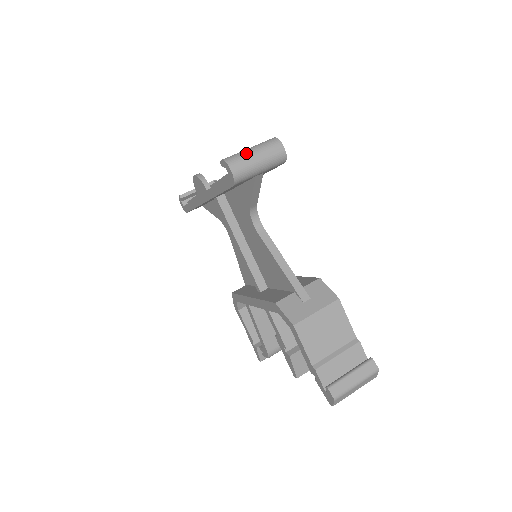
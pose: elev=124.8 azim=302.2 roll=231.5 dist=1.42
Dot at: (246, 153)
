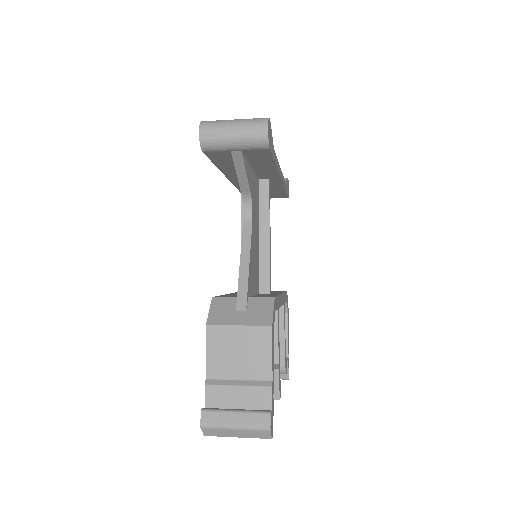
Dot at: (225, 121)
